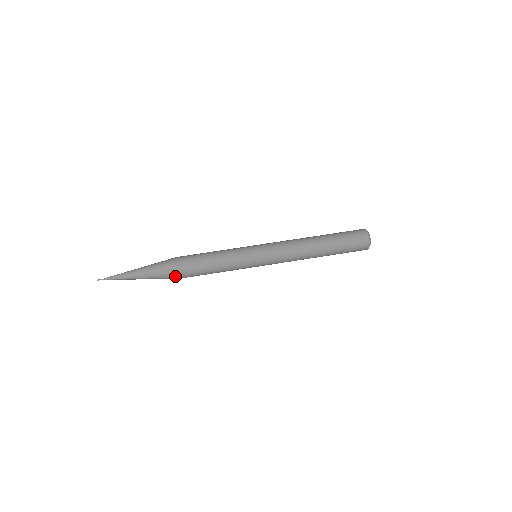
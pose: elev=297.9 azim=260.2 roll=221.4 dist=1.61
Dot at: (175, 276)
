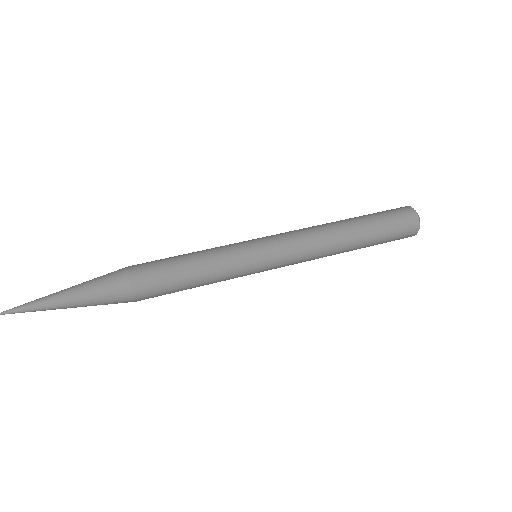
Dot at: (130, 301)
